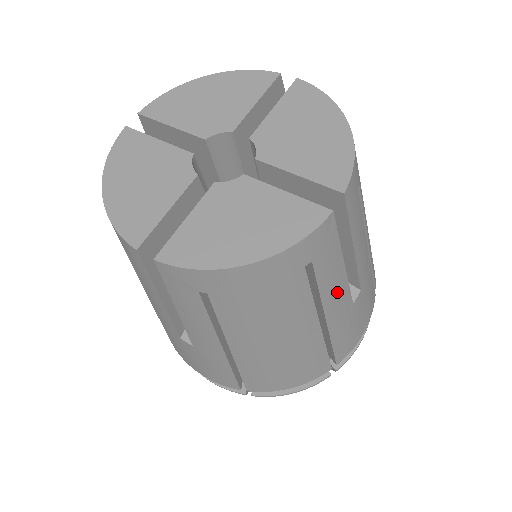
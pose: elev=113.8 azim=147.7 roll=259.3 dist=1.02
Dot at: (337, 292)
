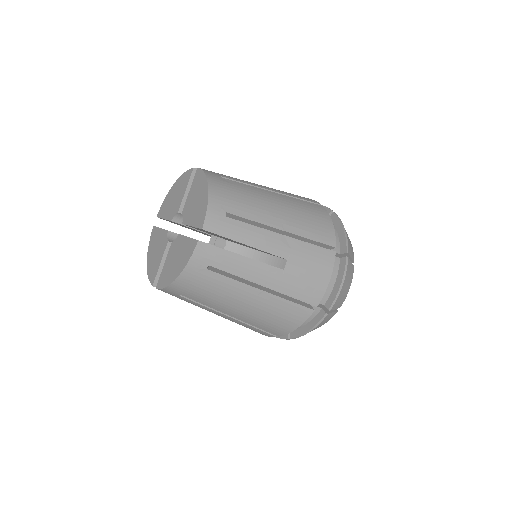
Dot at: (253, 270)
